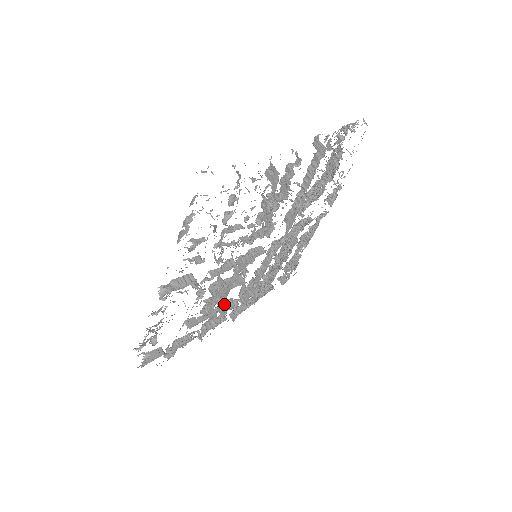
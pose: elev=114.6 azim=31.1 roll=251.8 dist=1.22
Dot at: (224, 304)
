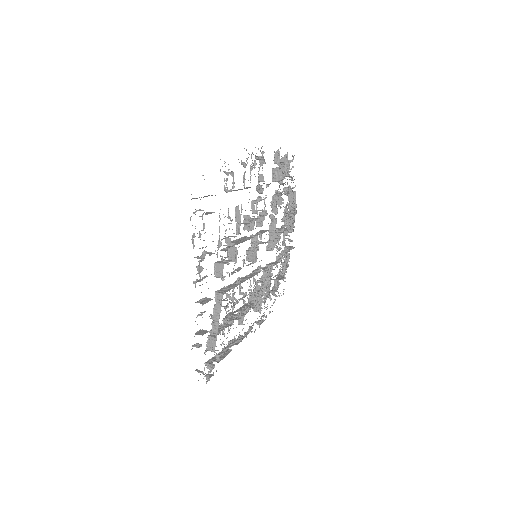
Dot at: (226, 260)
